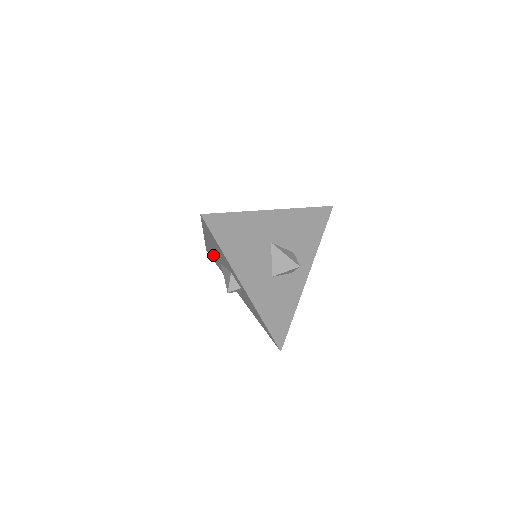
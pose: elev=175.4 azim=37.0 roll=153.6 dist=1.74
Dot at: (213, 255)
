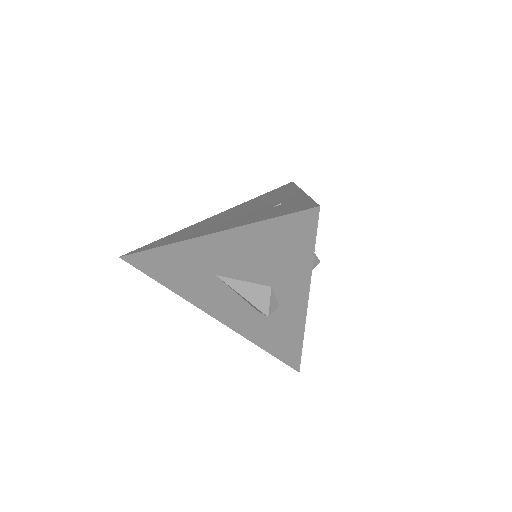
Dot at: (178, 264)
